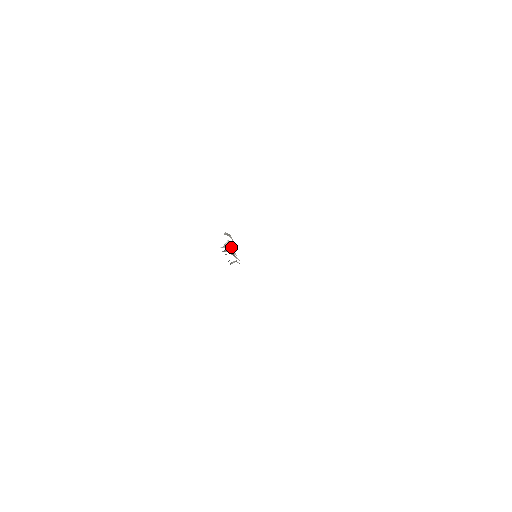
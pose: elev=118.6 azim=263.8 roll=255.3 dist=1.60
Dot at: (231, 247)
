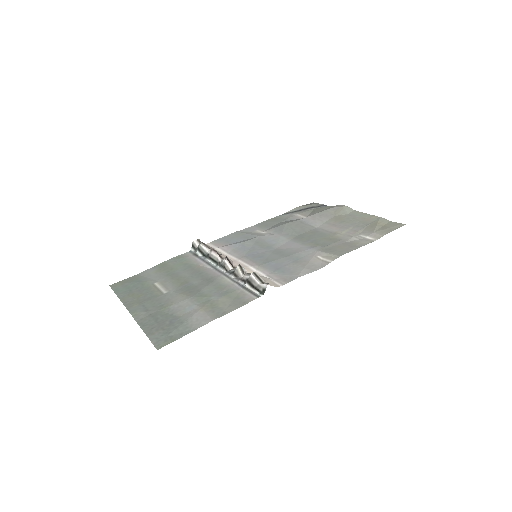
Dot at: occluded
